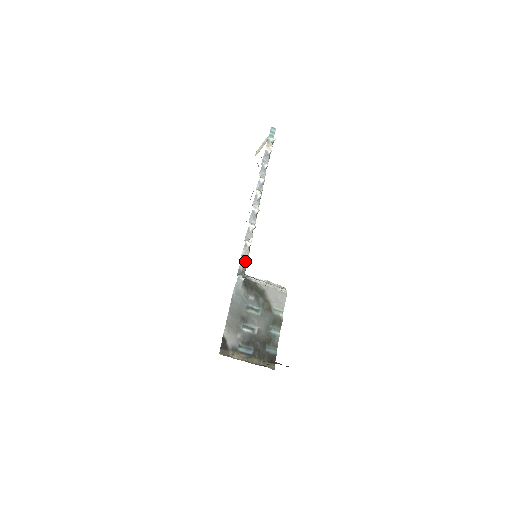
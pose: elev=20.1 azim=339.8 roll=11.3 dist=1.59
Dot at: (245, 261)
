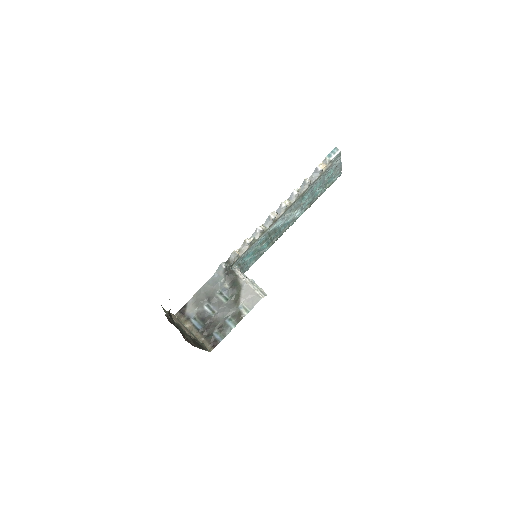
Dot at: (235, 254)
